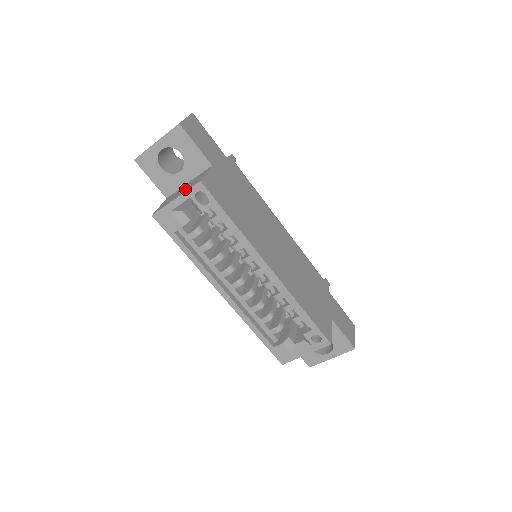
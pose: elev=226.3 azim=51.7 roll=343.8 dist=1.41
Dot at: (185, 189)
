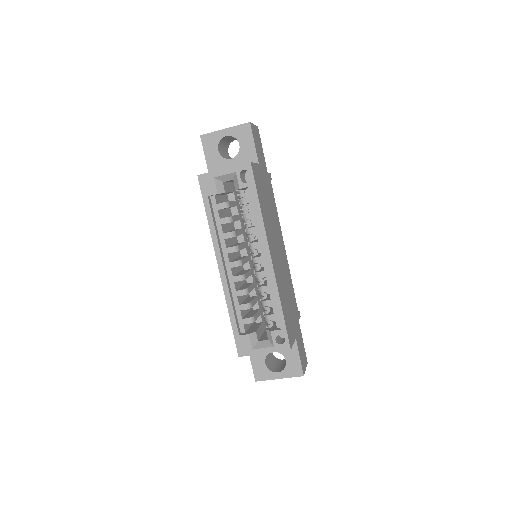
Dot at: occluded
